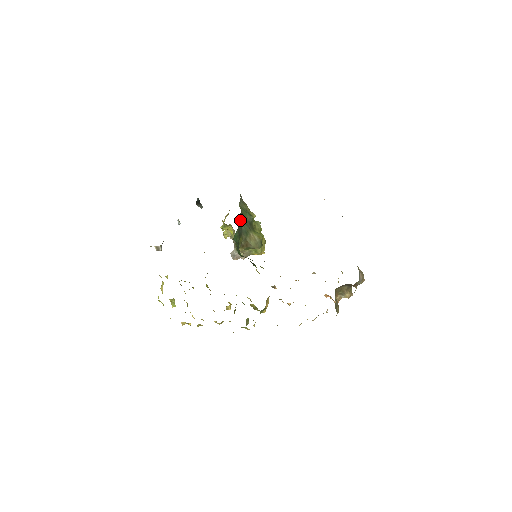
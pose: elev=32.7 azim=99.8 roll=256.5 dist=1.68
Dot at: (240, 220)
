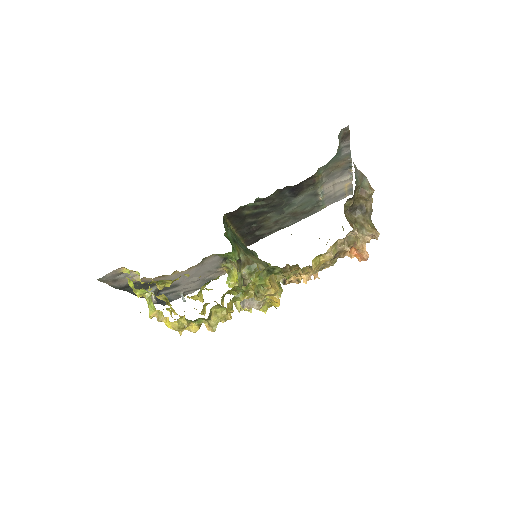
Dot at: (237, 239)
